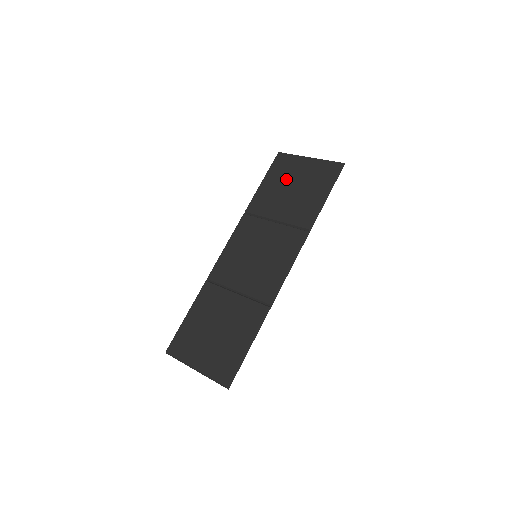
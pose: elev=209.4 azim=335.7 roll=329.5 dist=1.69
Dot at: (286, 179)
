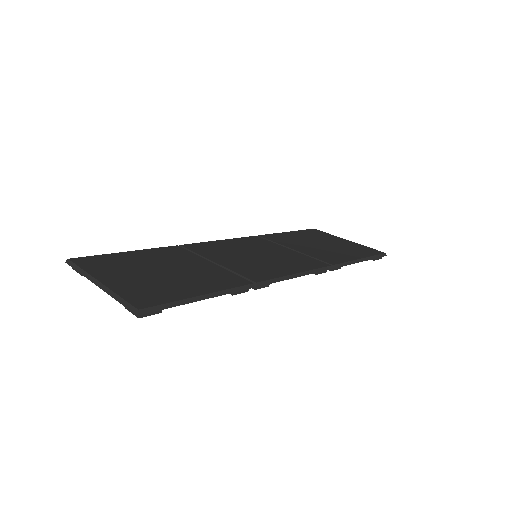
Dot at: (317, 239)
